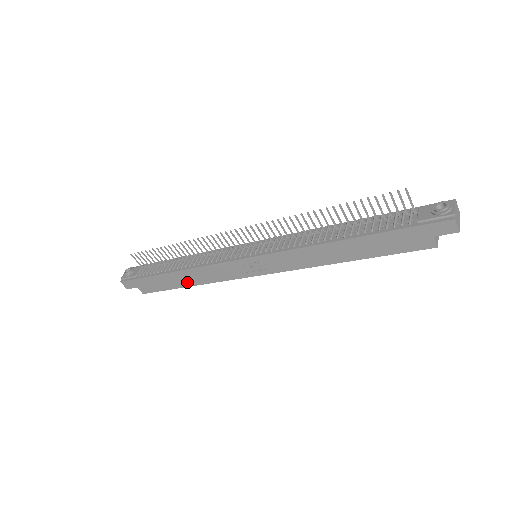
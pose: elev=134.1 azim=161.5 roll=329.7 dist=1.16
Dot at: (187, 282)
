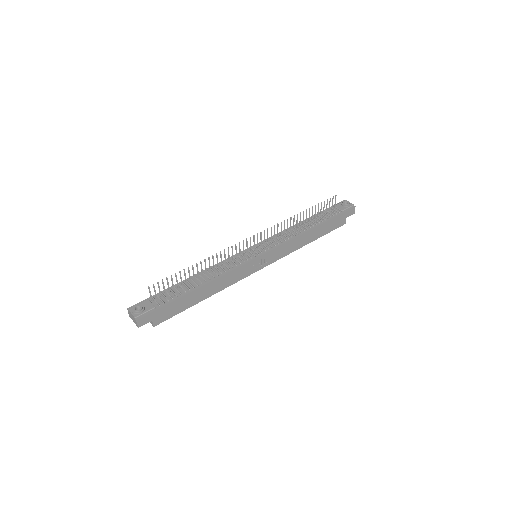
Dot at: (206, 294)
